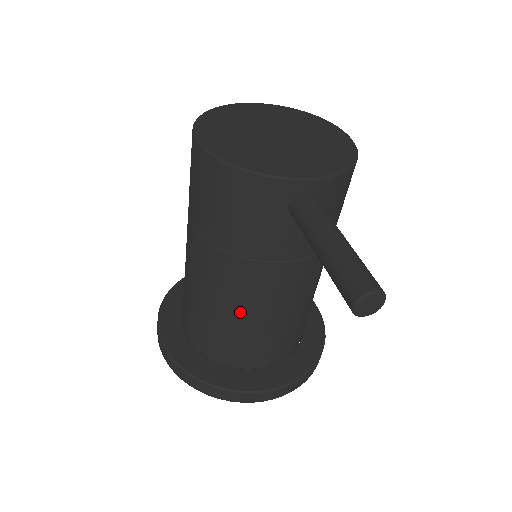
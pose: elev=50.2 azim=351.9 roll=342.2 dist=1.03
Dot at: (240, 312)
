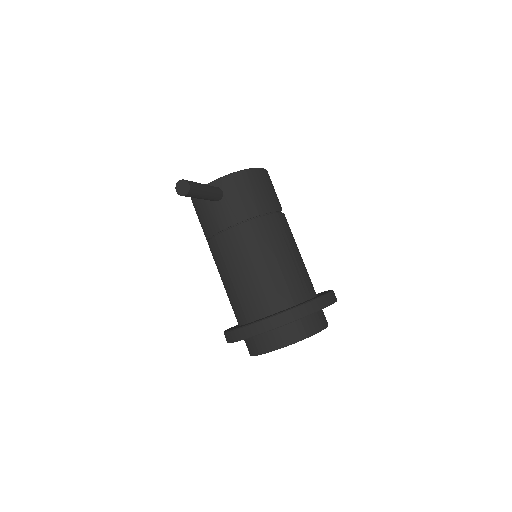
Dot at: (229, 274)
